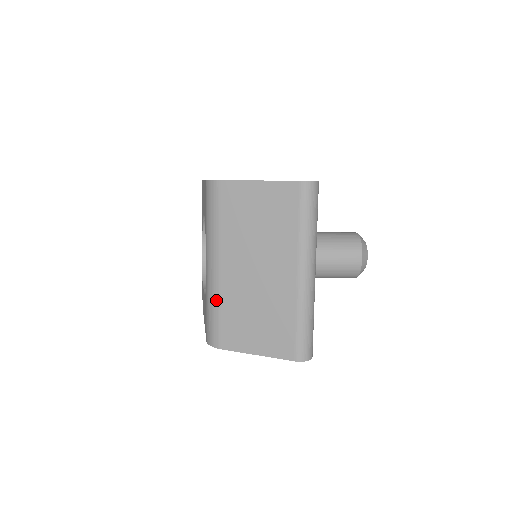
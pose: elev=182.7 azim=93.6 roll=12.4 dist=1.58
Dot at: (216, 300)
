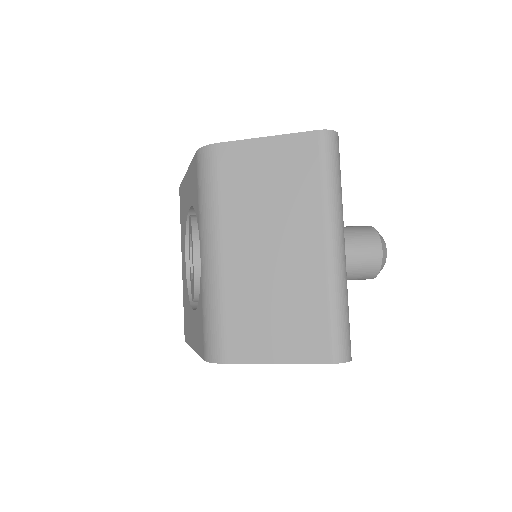
Dot at: (218, 296)
